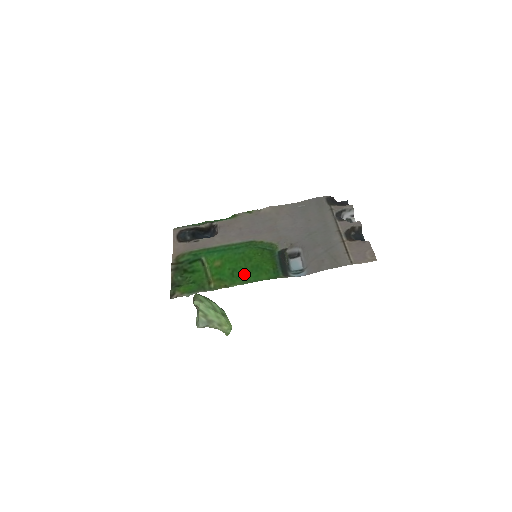
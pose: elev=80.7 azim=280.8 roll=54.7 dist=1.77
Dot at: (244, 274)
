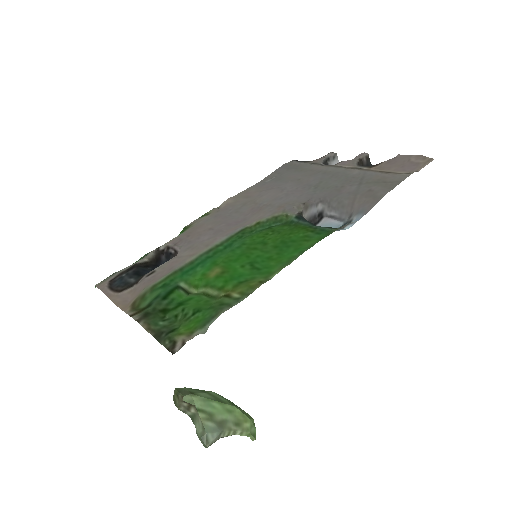
Dot at: (273, 259)
